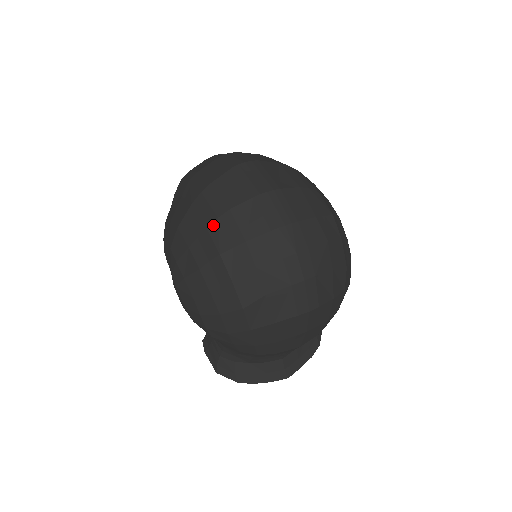
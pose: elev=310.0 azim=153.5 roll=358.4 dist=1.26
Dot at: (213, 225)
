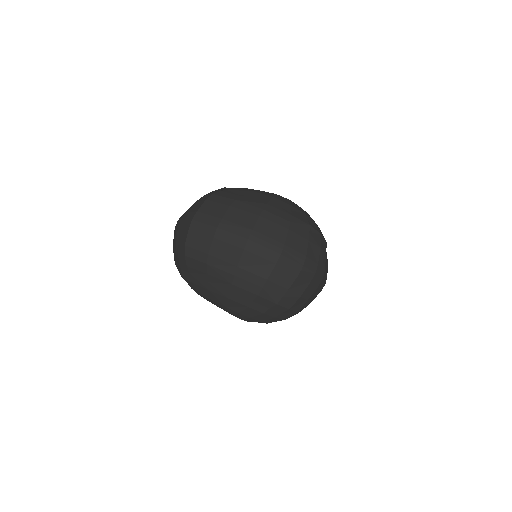
Dot at: (262, 293)
